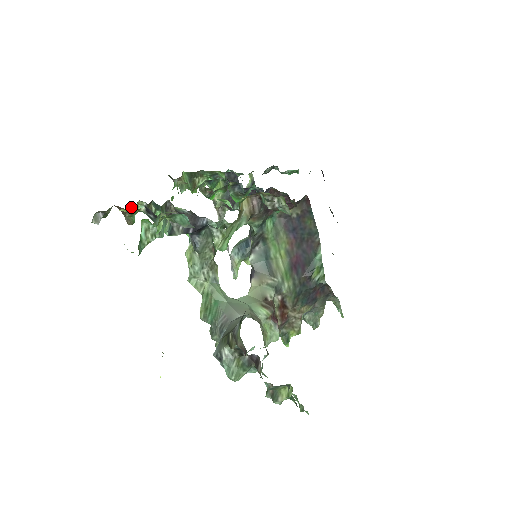
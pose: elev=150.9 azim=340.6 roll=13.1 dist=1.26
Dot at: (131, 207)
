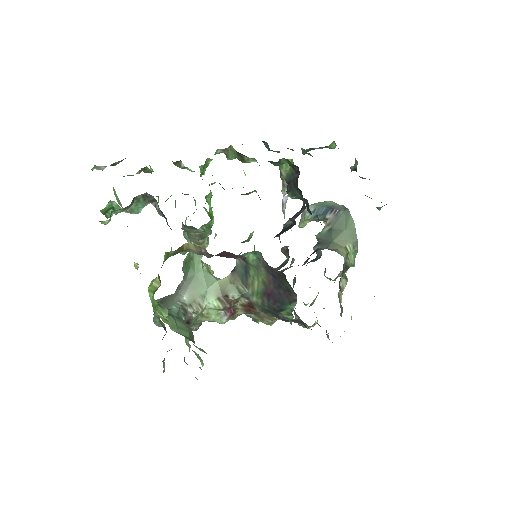
Dot at: occluded
